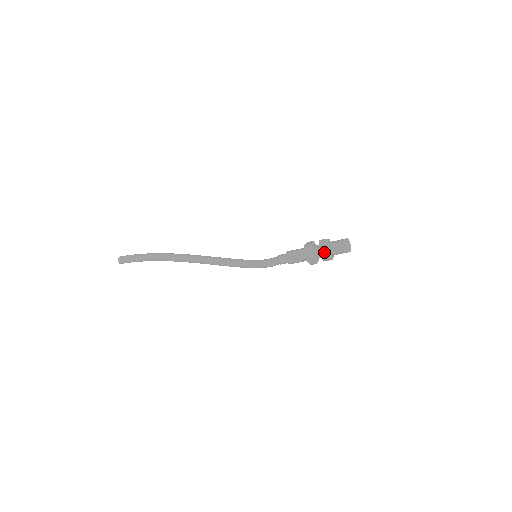
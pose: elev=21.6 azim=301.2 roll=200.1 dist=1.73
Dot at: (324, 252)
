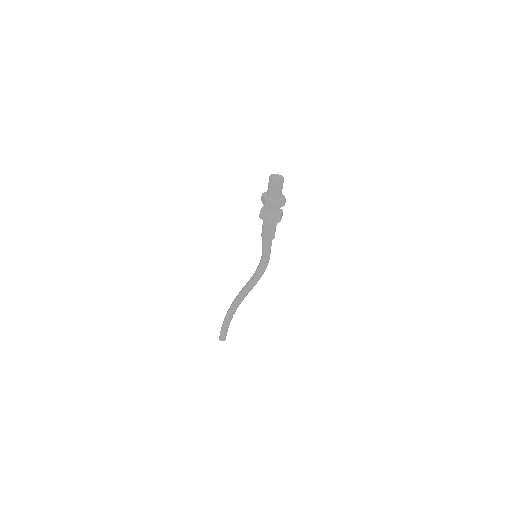
Dot at: (263, 198)
